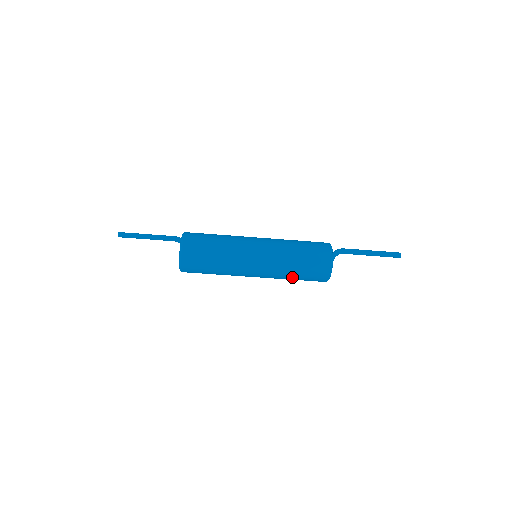
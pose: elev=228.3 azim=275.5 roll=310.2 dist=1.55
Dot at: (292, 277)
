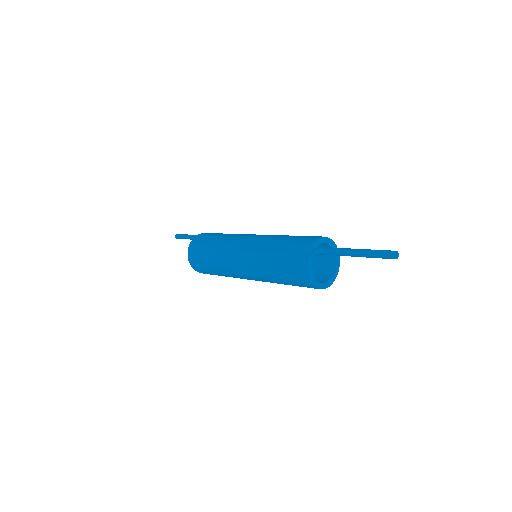
Dot at: (281, 283)
